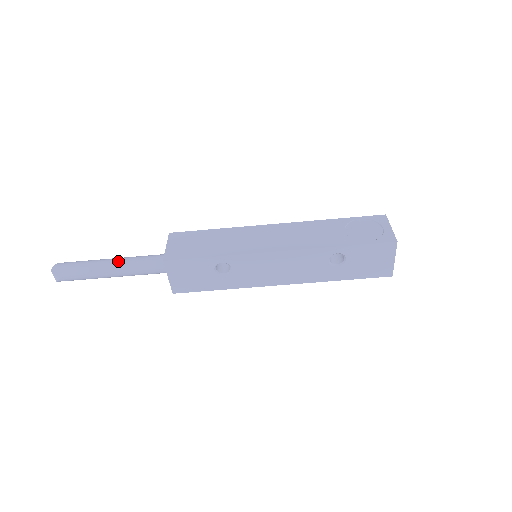
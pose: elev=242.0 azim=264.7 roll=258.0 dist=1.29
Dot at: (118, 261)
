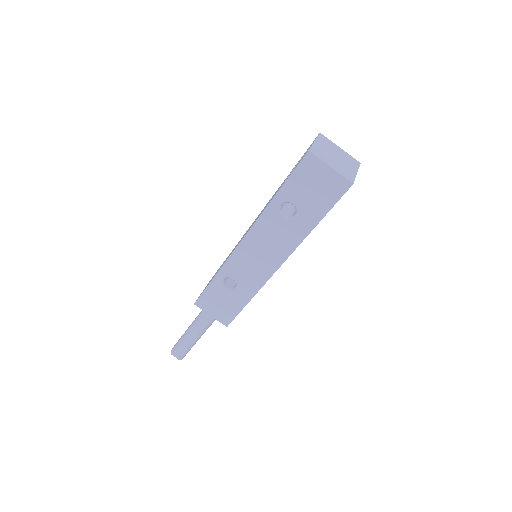
Dot at: (192, 323)
